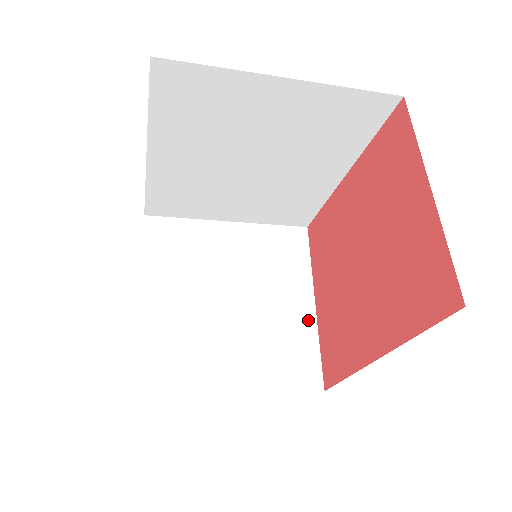
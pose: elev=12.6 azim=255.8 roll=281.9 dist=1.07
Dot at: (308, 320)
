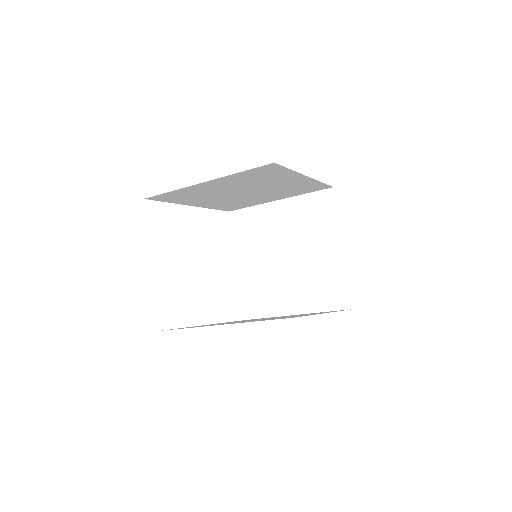
Dot at: (339, 261)
